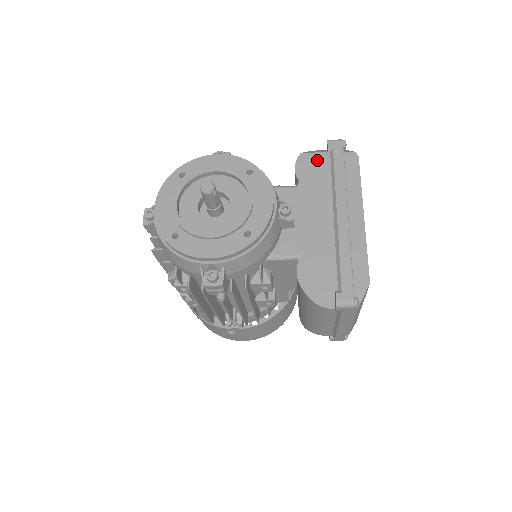
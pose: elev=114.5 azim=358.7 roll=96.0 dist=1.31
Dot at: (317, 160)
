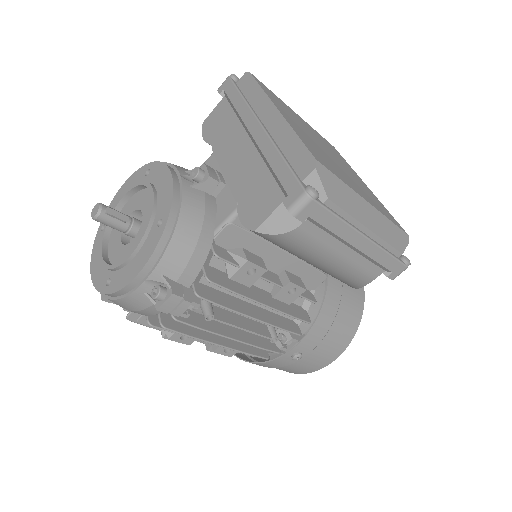
Dot at: (217, 113)
